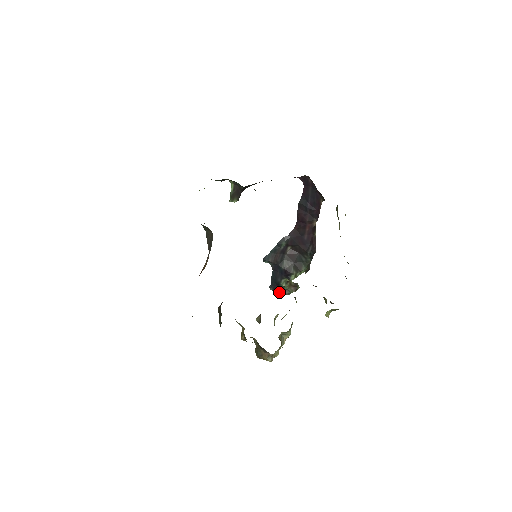
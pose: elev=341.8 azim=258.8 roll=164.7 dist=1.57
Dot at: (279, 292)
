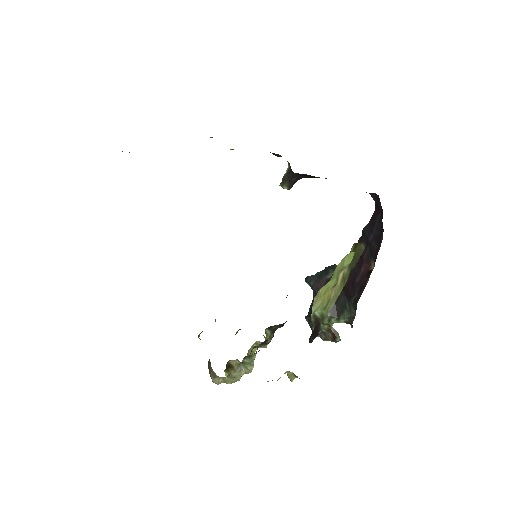
Dot at: occluded
